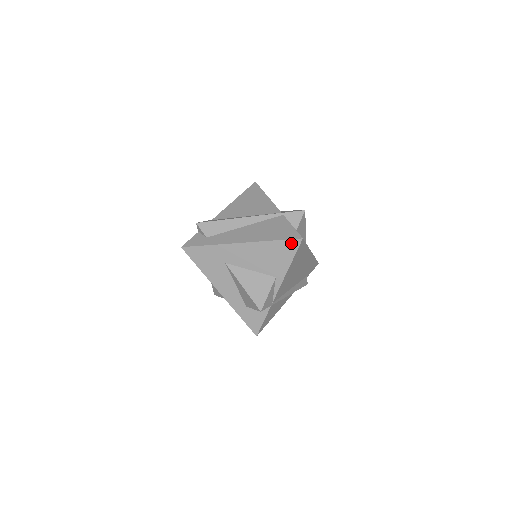
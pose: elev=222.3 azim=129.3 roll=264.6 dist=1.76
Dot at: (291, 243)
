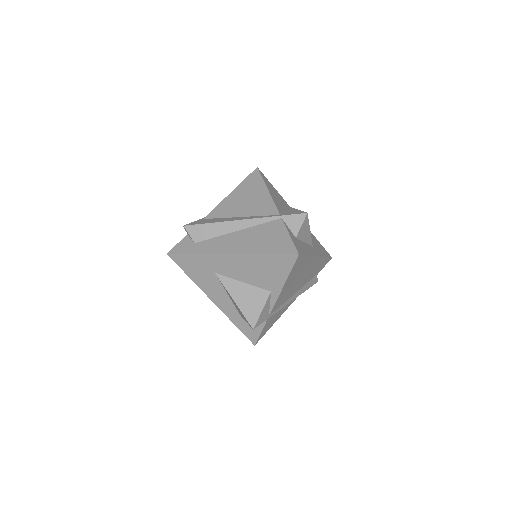
Dot at: (286, 258)
